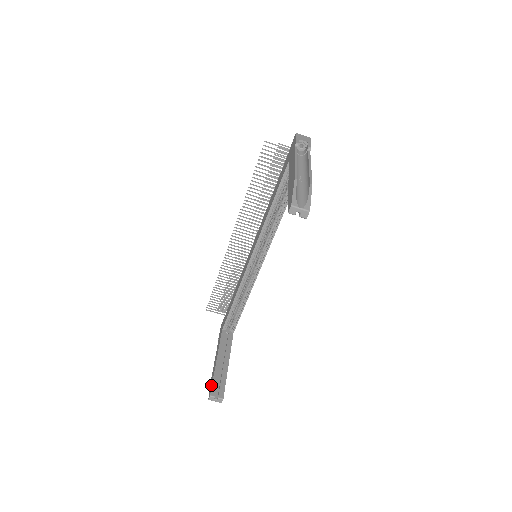
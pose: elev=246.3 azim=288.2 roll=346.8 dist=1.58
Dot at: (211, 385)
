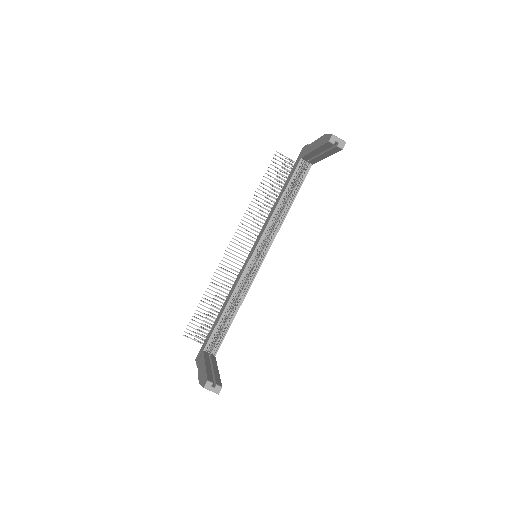
Dot at: (205, 377)
